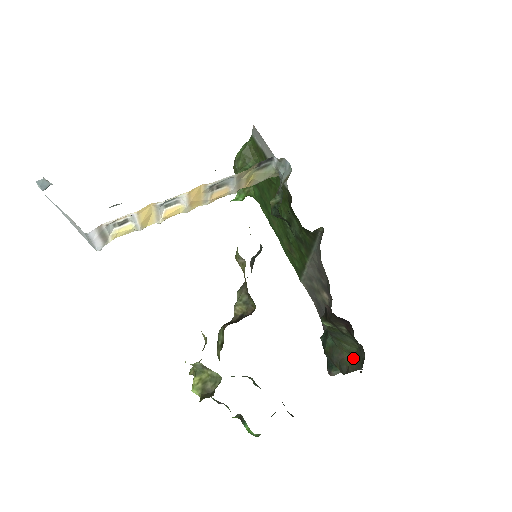
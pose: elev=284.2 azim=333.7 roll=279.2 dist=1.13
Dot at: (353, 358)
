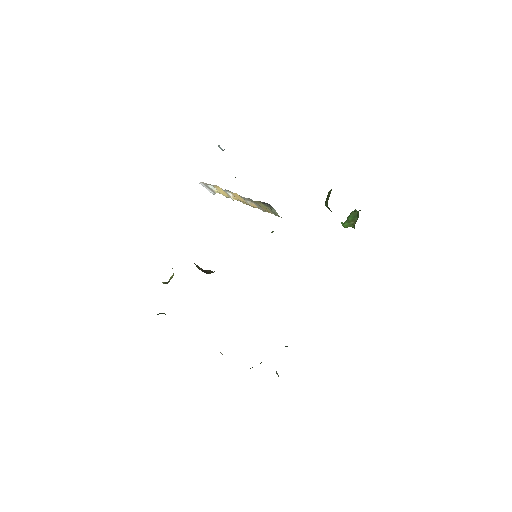
Dot at: occluded
